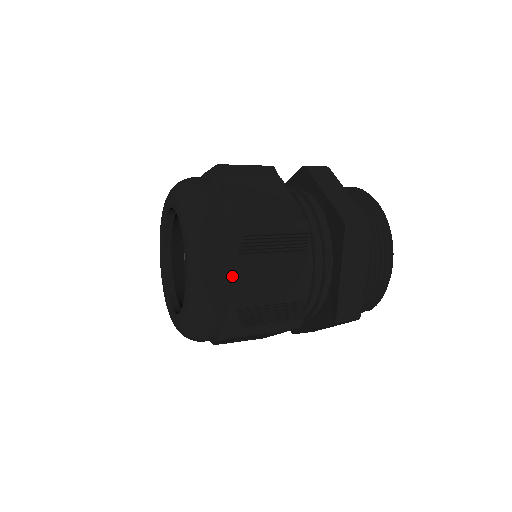
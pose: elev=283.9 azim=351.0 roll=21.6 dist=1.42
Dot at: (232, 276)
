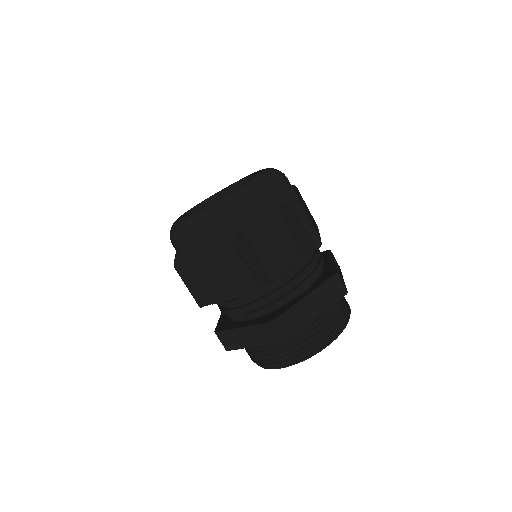
Dot at: (262, 211)
